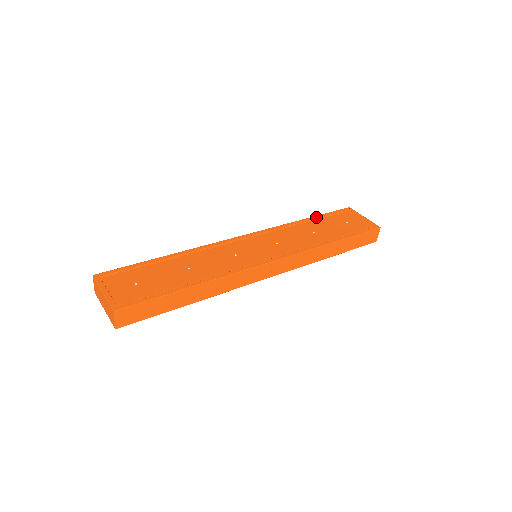
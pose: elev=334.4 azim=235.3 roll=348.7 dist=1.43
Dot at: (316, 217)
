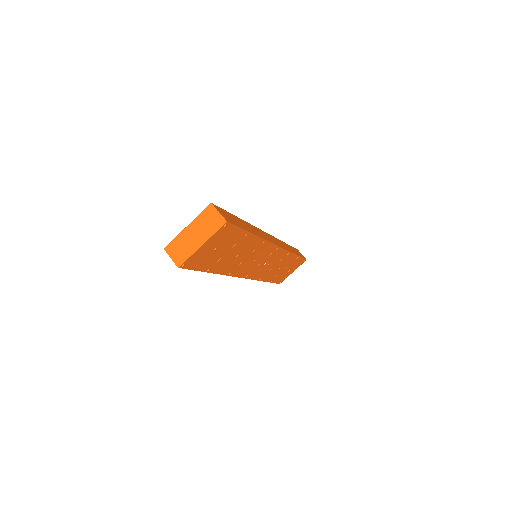
Dot at: occluded
